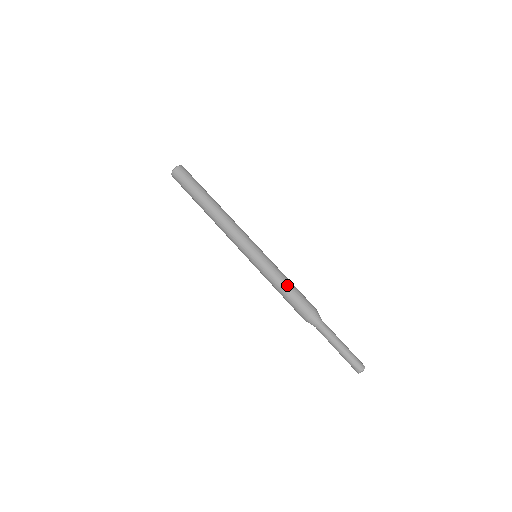
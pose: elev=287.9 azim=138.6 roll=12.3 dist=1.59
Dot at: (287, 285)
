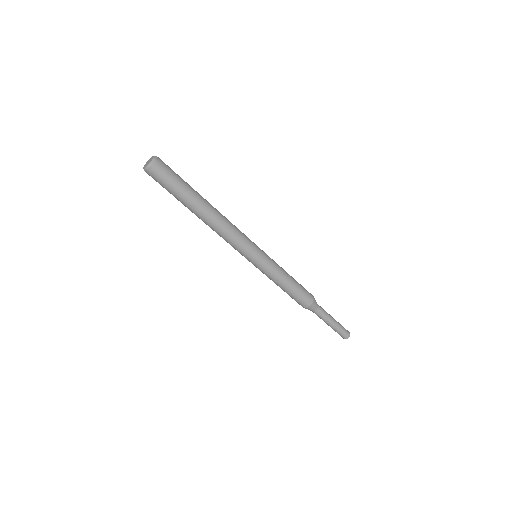
Dot at: (282, 289)
